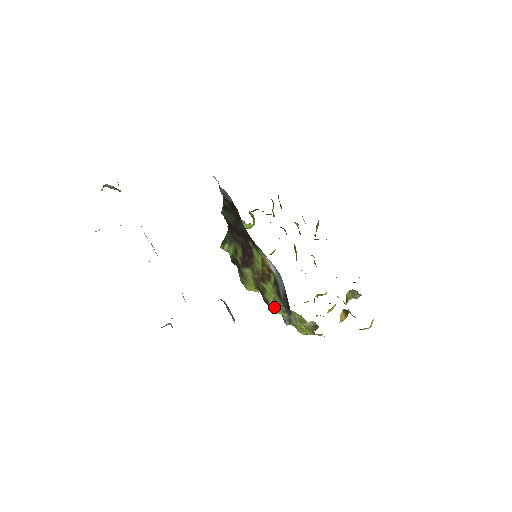
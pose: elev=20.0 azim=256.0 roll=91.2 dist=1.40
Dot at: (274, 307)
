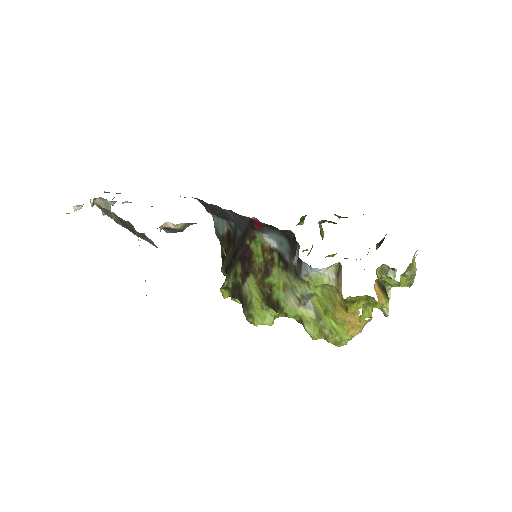
Dot at: (287, 303)
